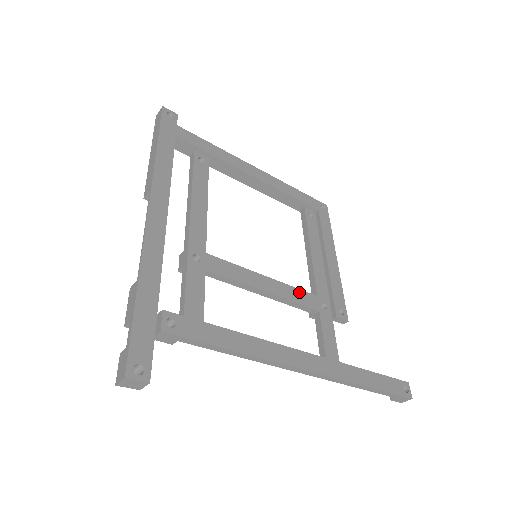
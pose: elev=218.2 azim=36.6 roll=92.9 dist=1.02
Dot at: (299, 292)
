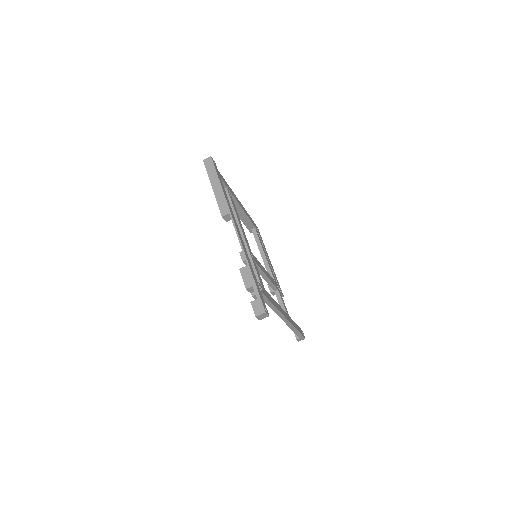
Dot at: (272, 278)
